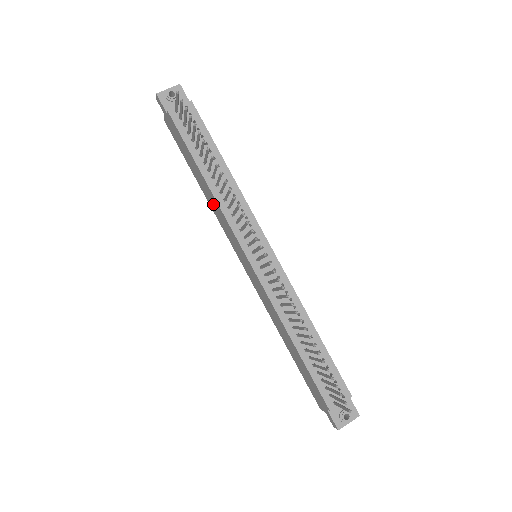
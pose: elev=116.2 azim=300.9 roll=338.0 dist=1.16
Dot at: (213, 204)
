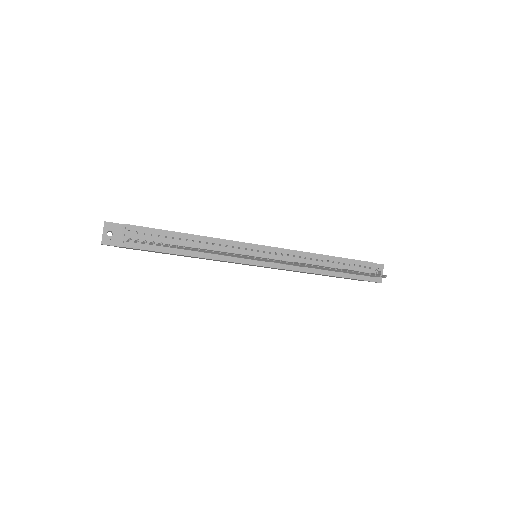
Dot at: occluded
